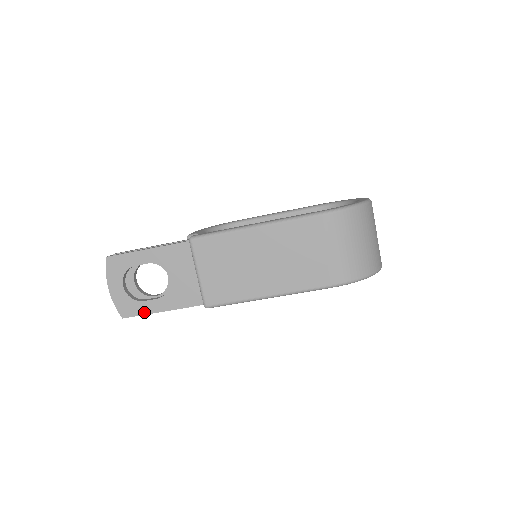
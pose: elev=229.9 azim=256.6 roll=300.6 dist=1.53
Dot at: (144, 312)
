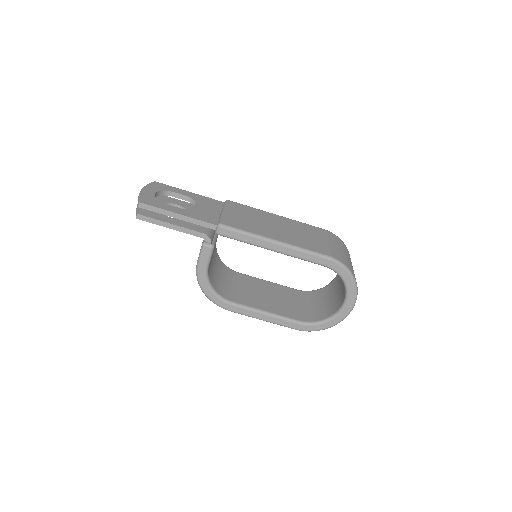
Dot at: (162, 208)
